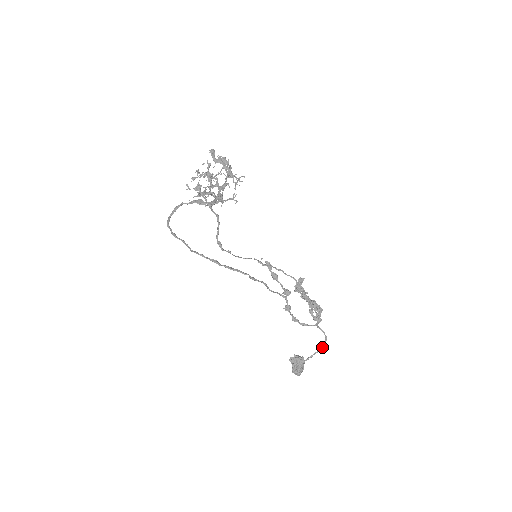
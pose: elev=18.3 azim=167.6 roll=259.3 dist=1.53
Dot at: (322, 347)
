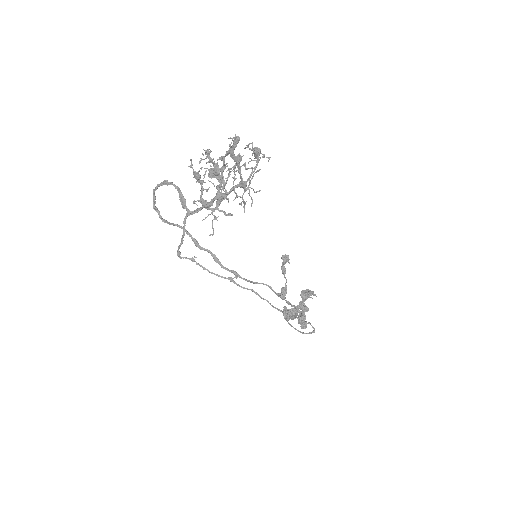
Dot at: (303, 333)
